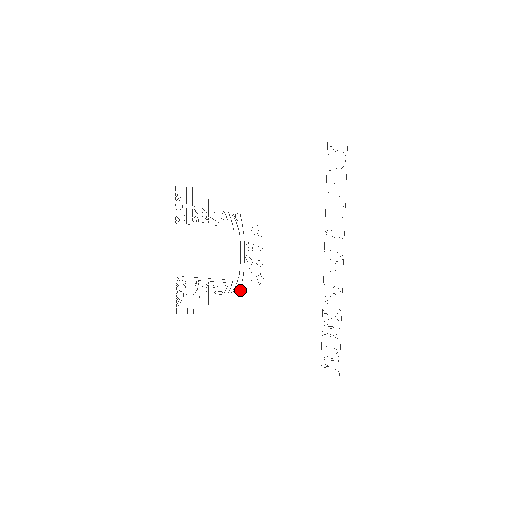
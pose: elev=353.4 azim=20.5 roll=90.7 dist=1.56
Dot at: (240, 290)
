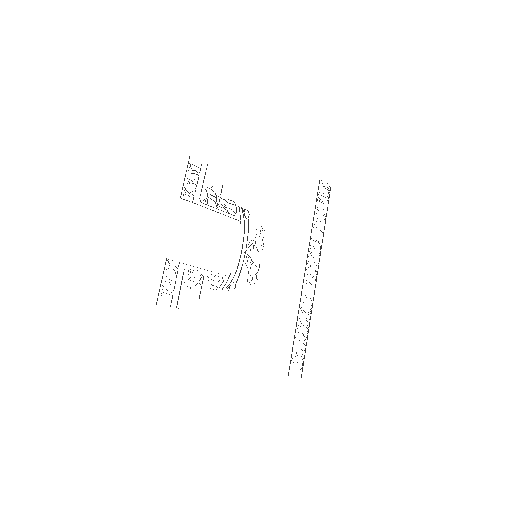
Dot at: occluded
